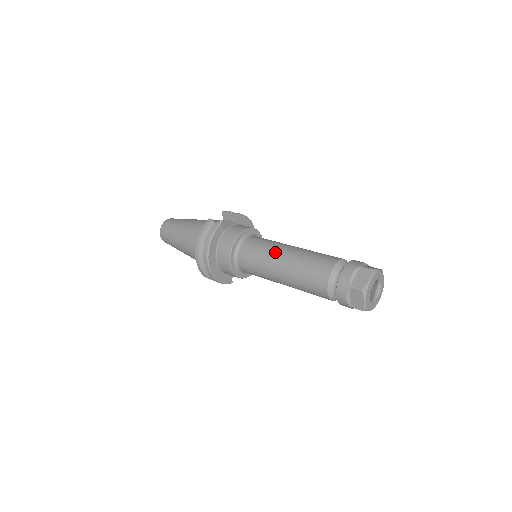
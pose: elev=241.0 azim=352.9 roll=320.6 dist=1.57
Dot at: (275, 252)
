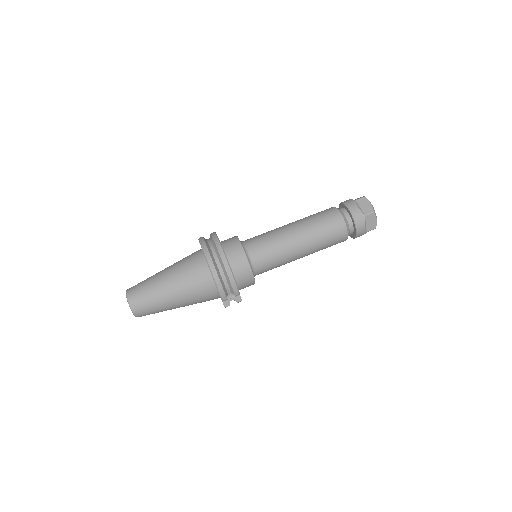
Dot at: (279, 227)
